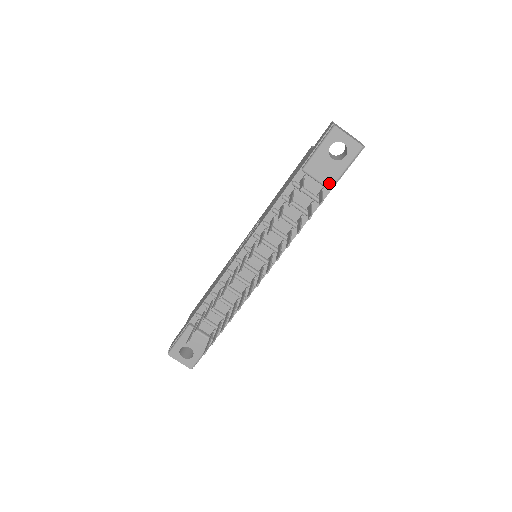
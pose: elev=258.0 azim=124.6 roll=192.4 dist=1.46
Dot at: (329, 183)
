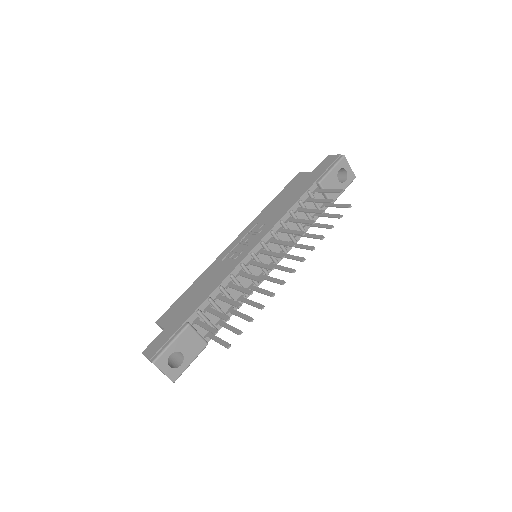
Dot at: (333, 199)
